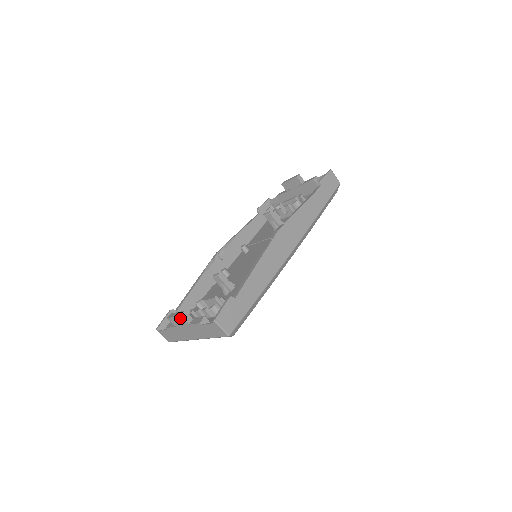
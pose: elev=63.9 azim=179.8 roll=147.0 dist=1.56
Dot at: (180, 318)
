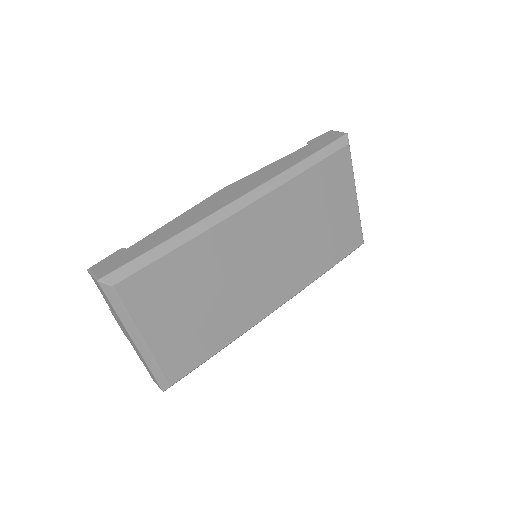
Dot at: (114, 316)
